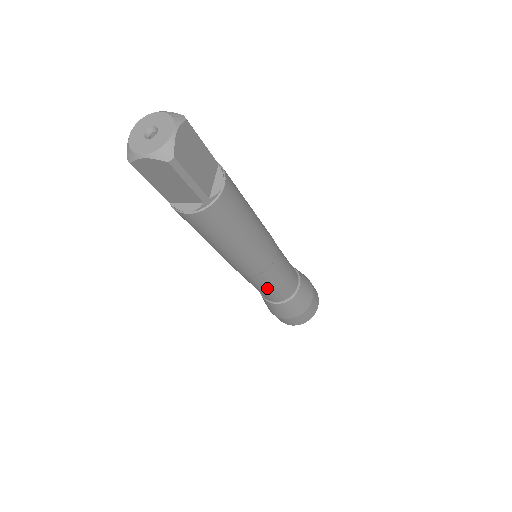
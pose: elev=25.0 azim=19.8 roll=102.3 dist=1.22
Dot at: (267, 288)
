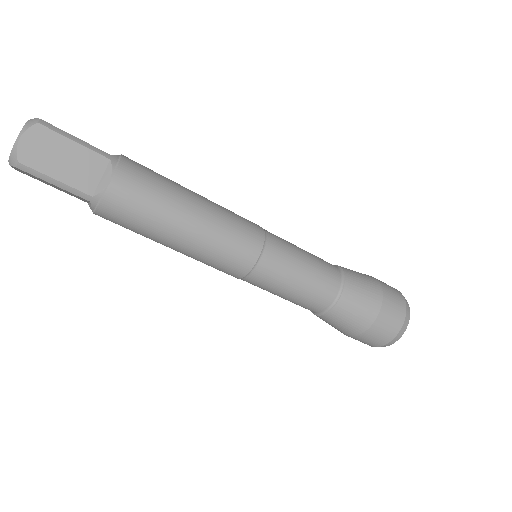
Dot at: (279, 295)
